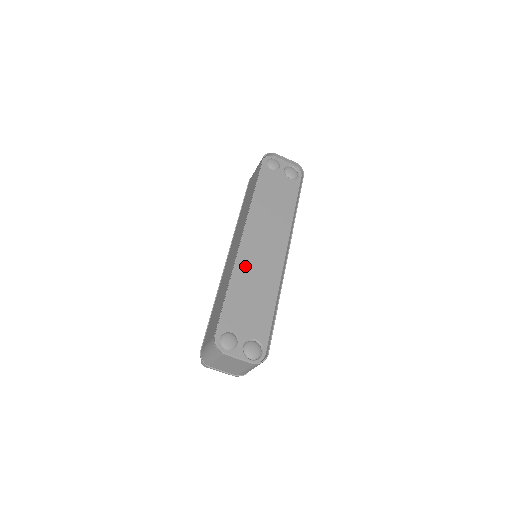
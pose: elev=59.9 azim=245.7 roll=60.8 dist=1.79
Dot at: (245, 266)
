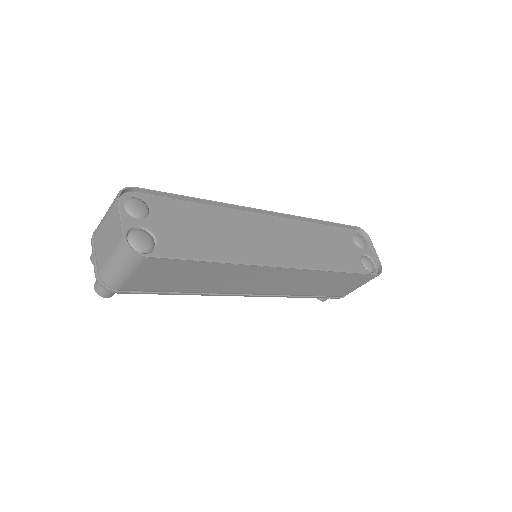
Dot at: (237, 220)
